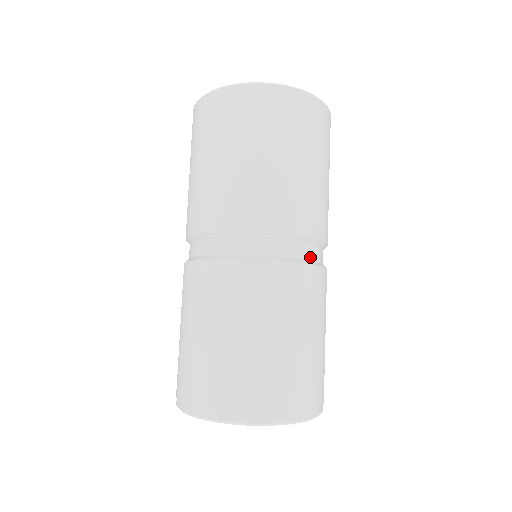
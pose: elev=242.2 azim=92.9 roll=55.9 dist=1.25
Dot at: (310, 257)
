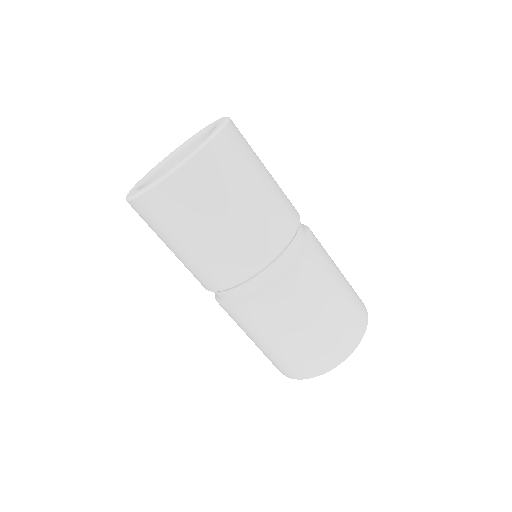
Dot at: (302, 242)
